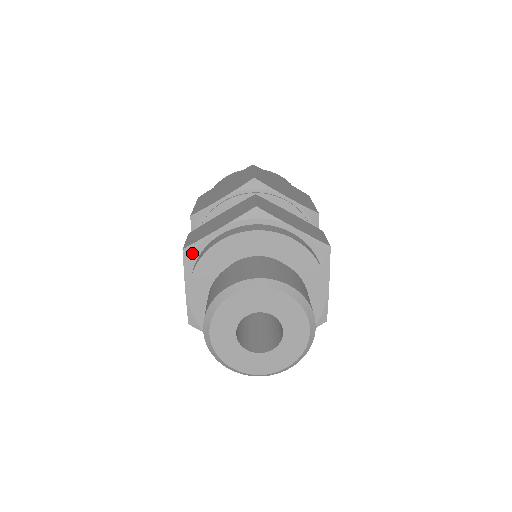
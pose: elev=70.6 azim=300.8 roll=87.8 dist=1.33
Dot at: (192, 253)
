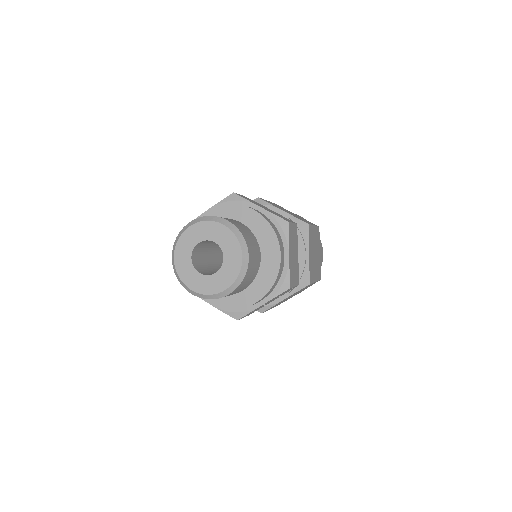
Dot at: occluded
